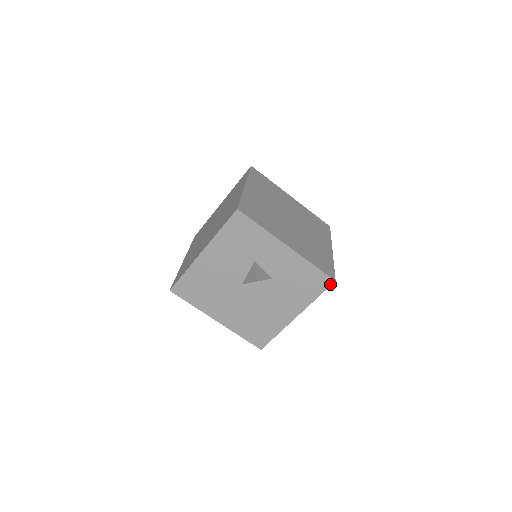
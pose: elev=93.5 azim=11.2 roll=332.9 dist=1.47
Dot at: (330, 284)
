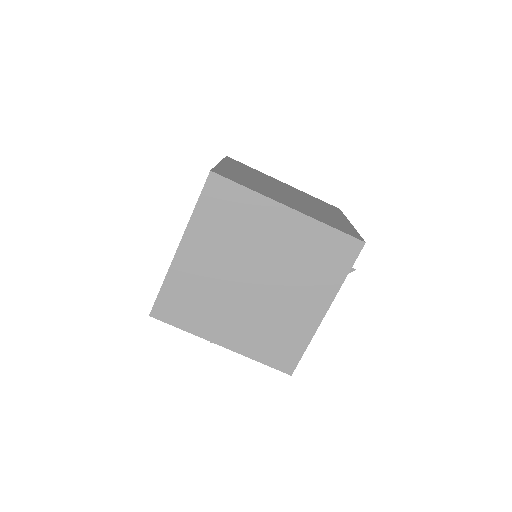
Dot at: occluded
